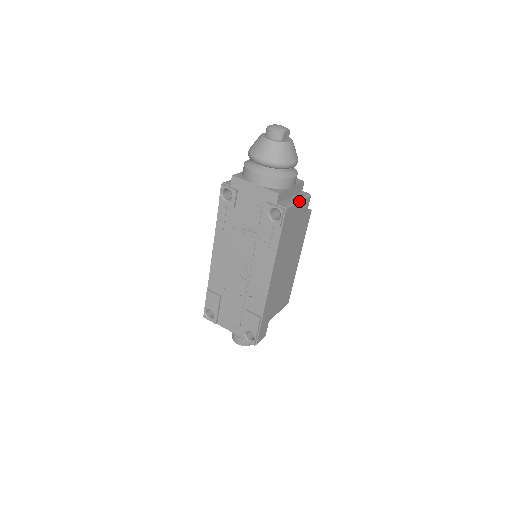
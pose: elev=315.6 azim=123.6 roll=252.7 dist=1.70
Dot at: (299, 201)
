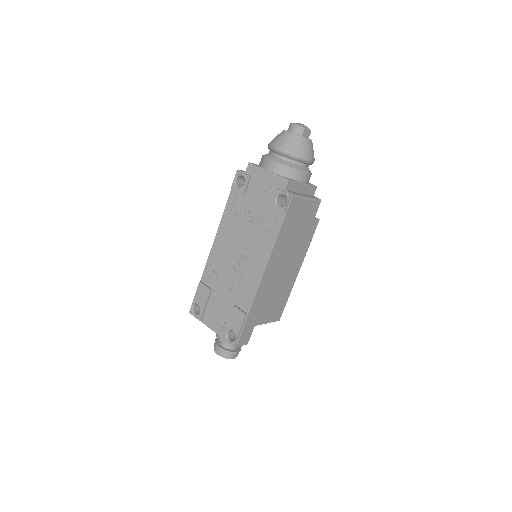
Dot at: (308, 198)
